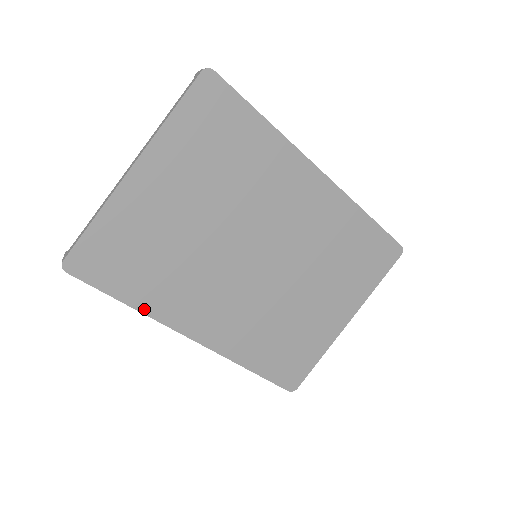
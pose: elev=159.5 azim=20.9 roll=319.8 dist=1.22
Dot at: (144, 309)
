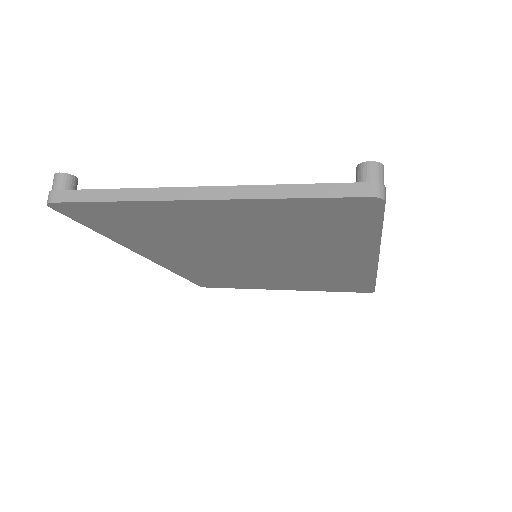
Dot at: (117, 240)
